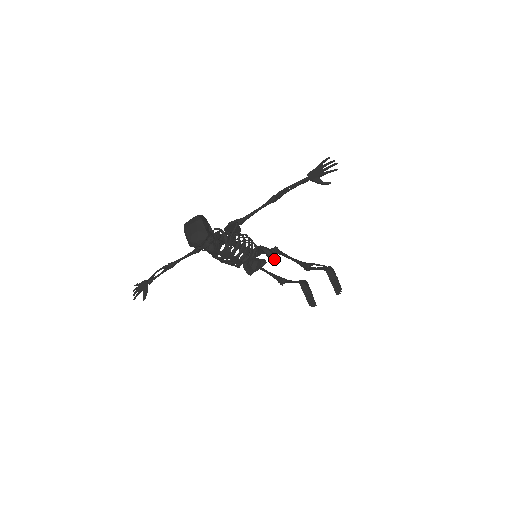
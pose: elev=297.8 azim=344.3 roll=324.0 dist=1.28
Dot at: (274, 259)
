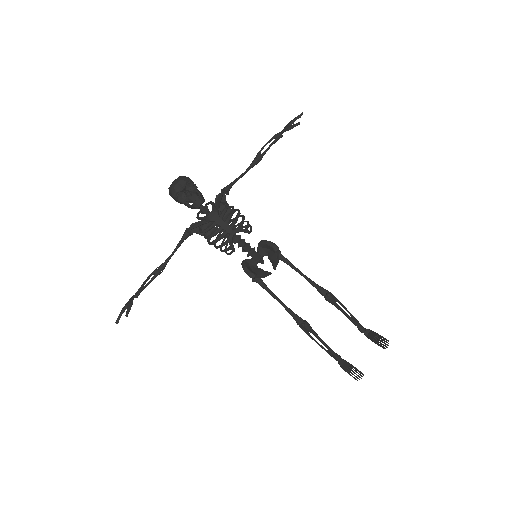
Dot at: (274, 248)
